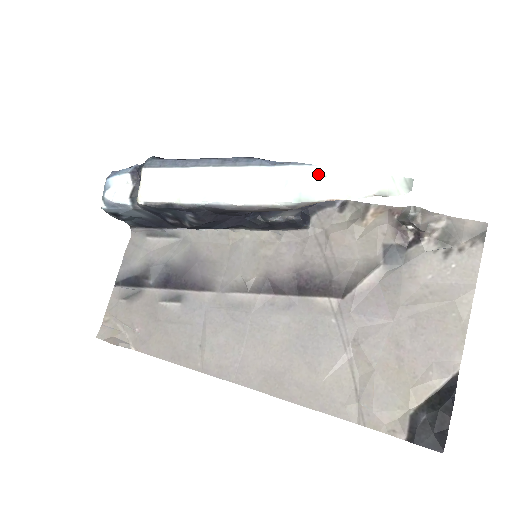
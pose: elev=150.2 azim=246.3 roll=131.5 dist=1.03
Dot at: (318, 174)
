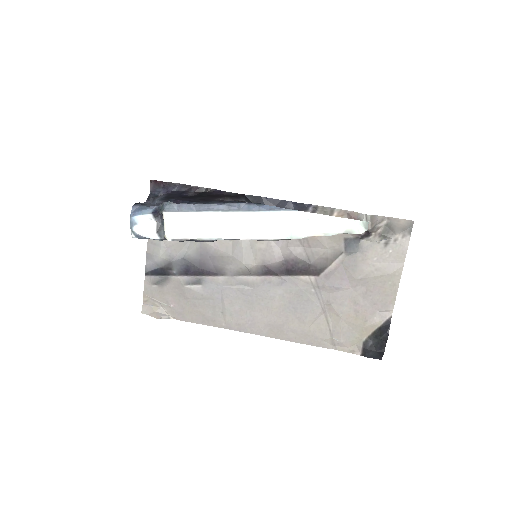
Dot at: (303, 218)
